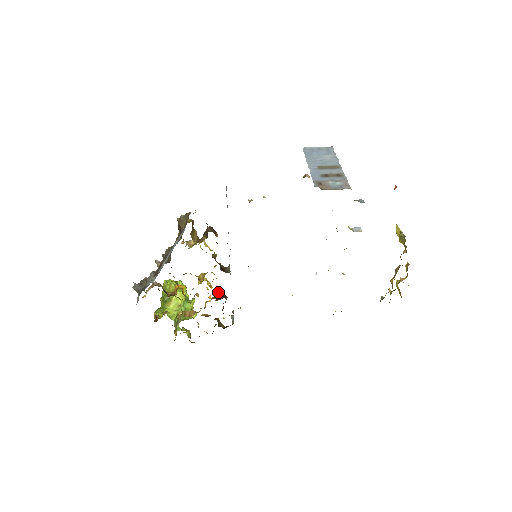
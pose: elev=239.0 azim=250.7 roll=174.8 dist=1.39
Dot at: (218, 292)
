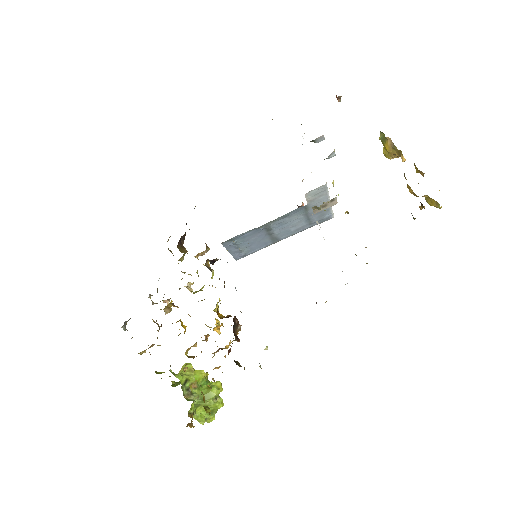
Dot at: (226, 317)
